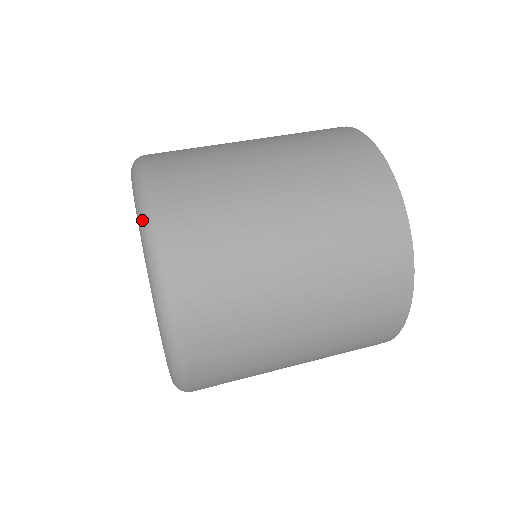
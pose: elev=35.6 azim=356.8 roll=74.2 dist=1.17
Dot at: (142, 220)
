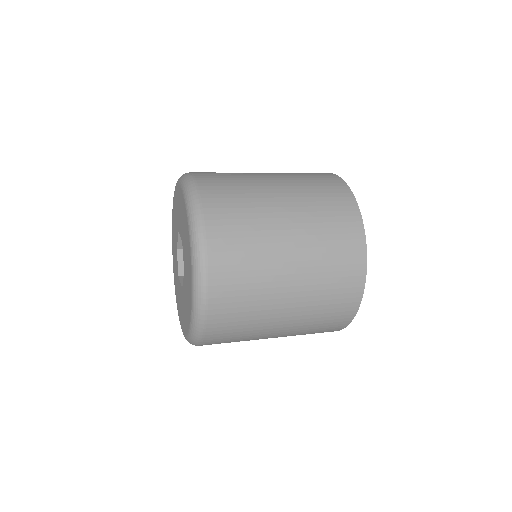
Dot at: (192, 216)
